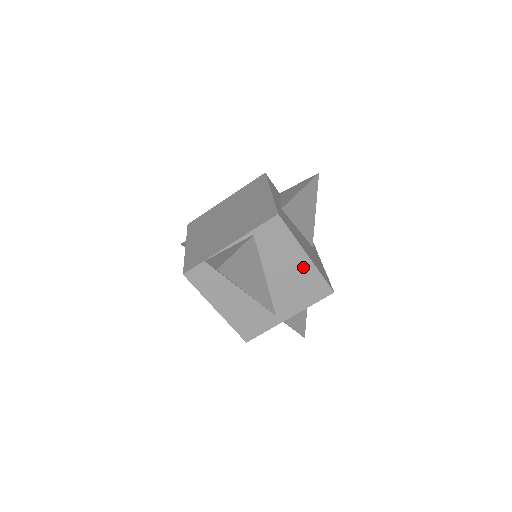
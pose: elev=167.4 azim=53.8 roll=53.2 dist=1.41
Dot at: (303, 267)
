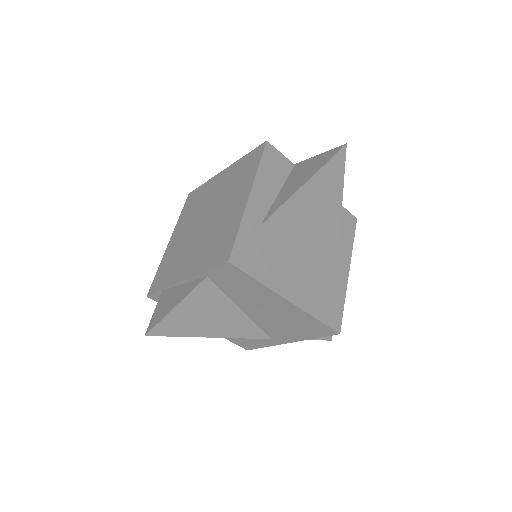
Dot at: (287, 309)
